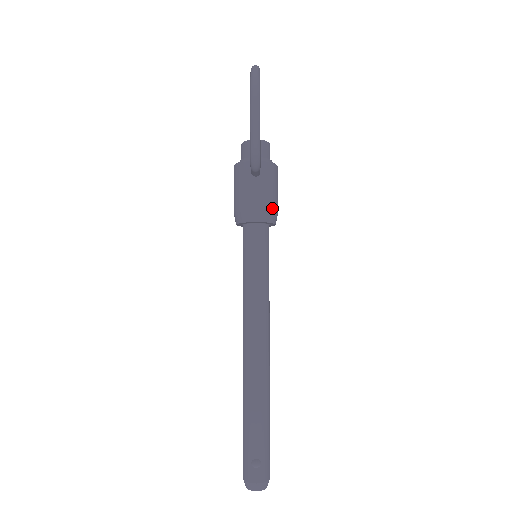
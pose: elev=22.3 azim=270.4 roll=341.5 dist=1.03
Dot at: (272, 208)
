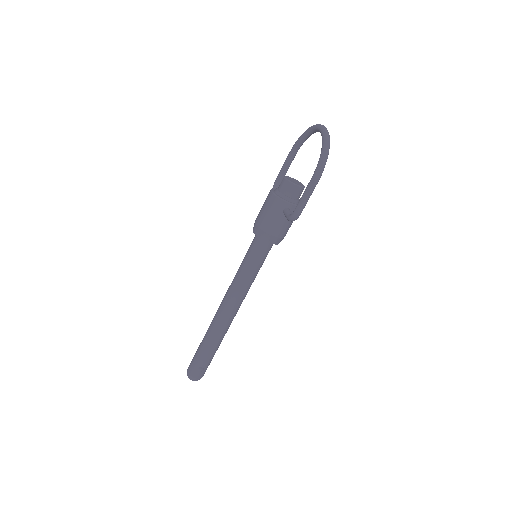
Dot at: (284, 236)
